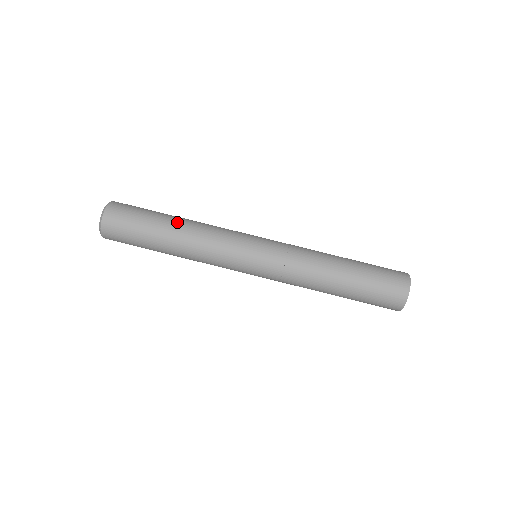
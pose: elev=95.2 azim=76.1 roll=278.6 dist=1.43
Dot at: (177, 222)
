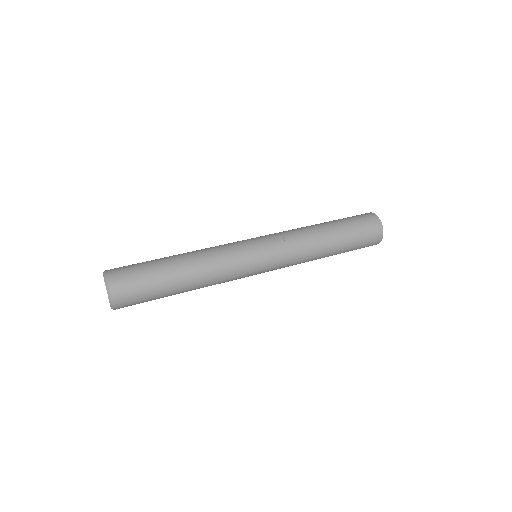
Dot at: (178, 255)
